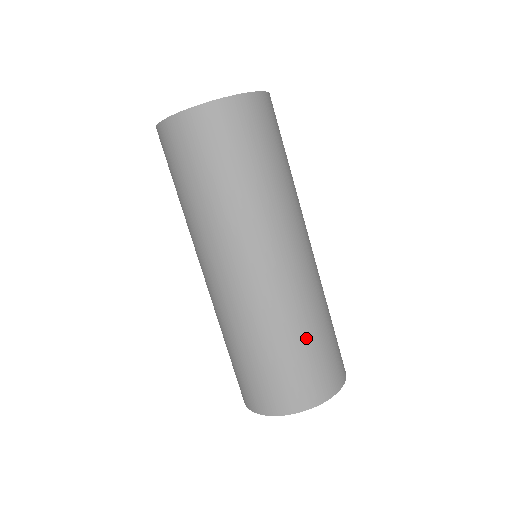
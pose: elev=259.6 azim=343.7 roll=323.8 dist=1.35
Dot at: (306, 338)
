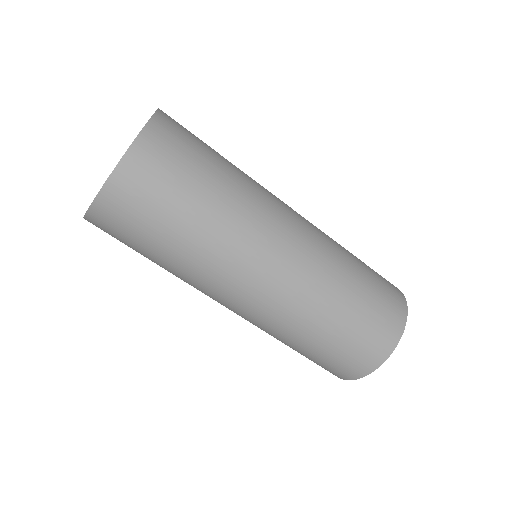
Dot at: (325, 334)
